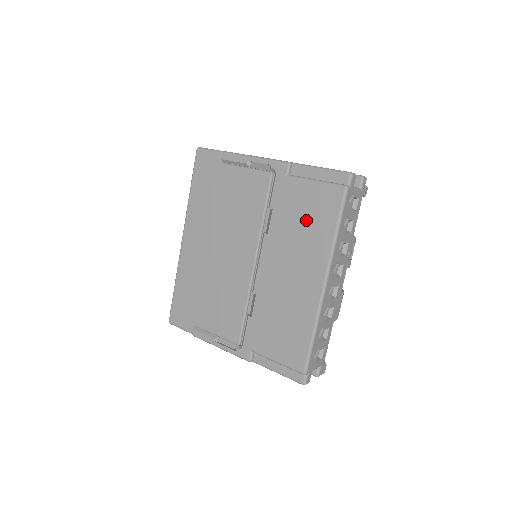
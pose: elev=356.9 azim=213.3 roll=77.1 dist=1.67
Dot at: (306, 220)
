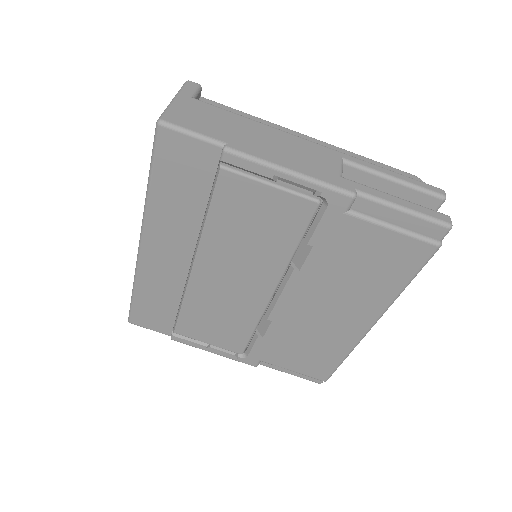
Dot at: (365, 268)
